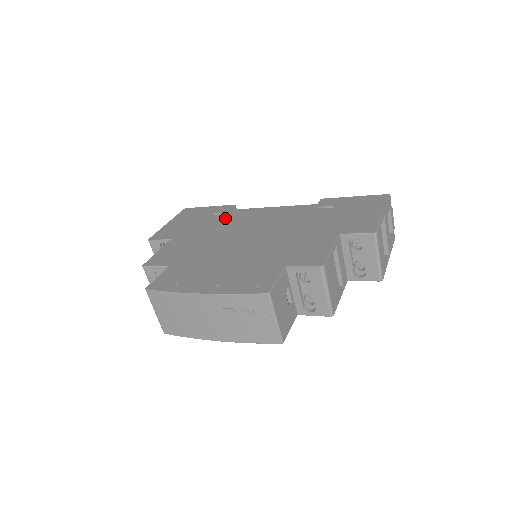
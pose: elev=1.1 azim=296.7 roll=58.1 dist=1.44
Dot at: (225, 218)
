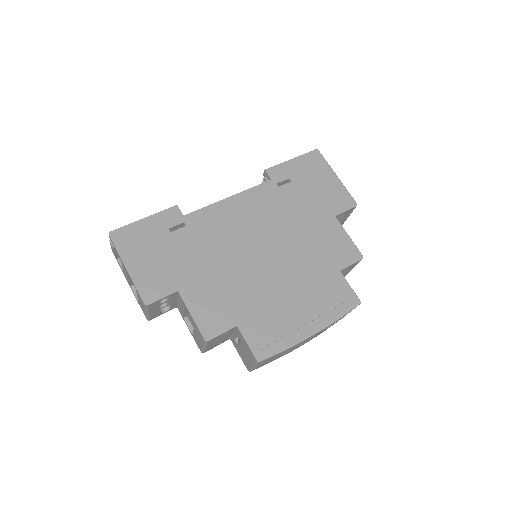
Dot at: (199, 232)
